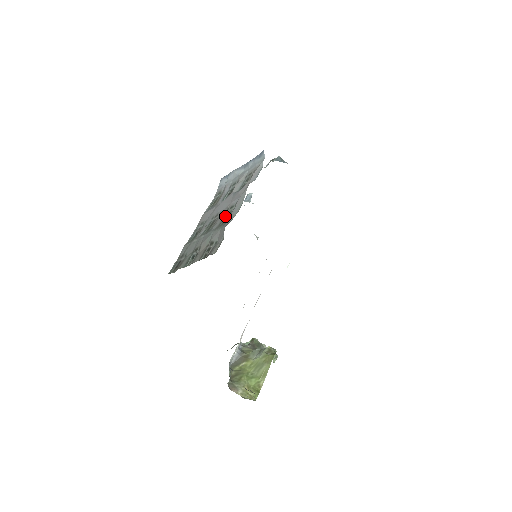
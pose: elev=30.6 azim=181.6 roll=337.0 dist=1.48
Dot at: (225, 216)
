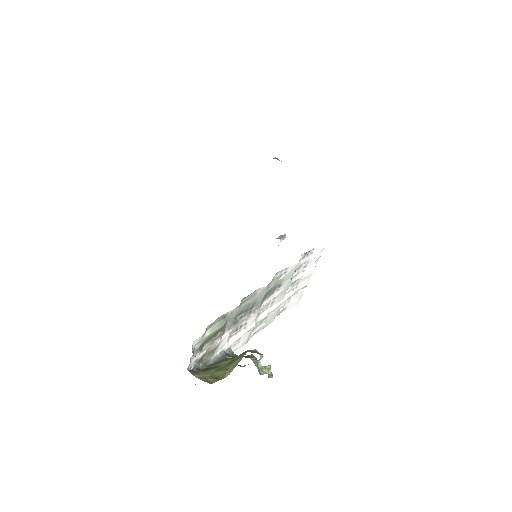
Dot at: occluded
